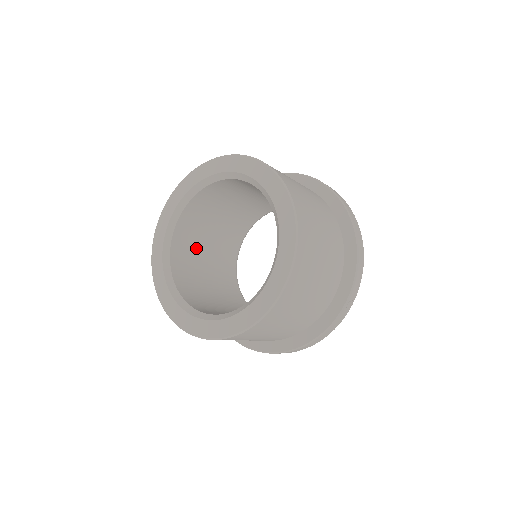
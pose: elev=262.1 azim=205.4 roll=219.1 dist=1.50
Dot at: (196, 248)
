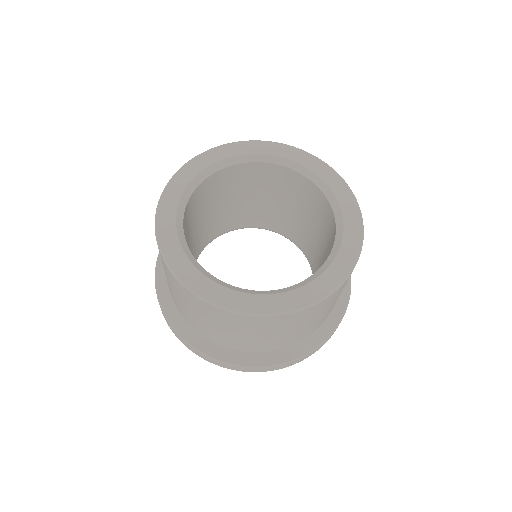
Dot at: (211, 201)
